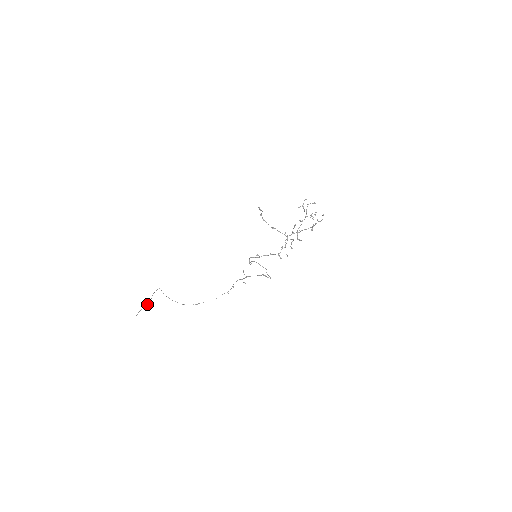
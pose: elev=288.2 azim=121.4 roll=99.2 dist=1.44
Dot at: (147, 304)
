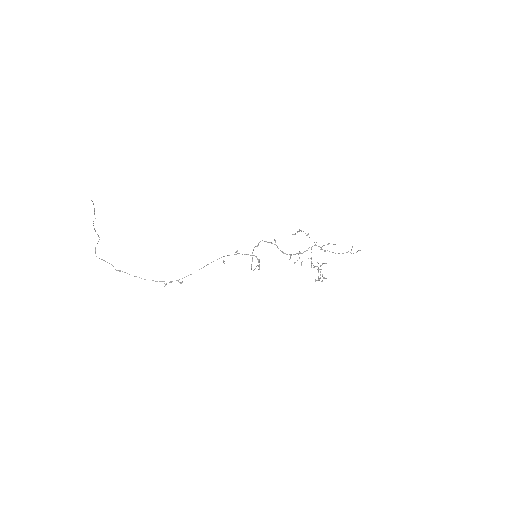
Dot at: occluded
